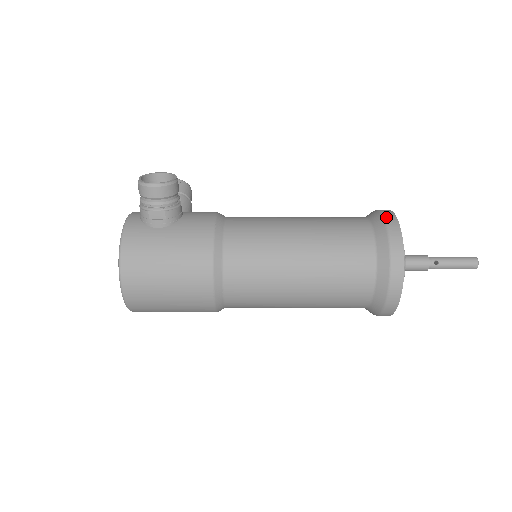
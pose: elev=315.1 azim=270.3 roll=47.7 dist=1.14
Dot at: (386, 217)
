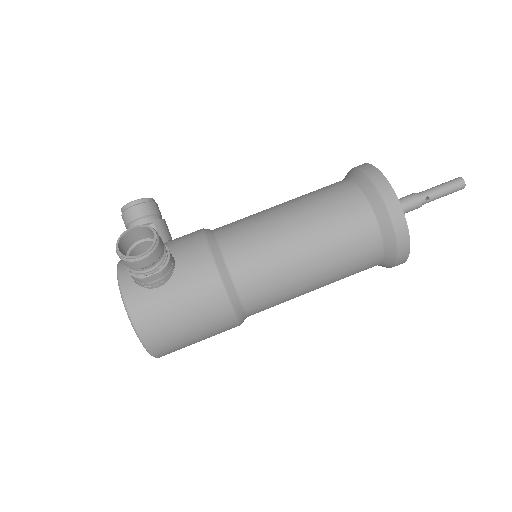
Dot at: (378, 185)
